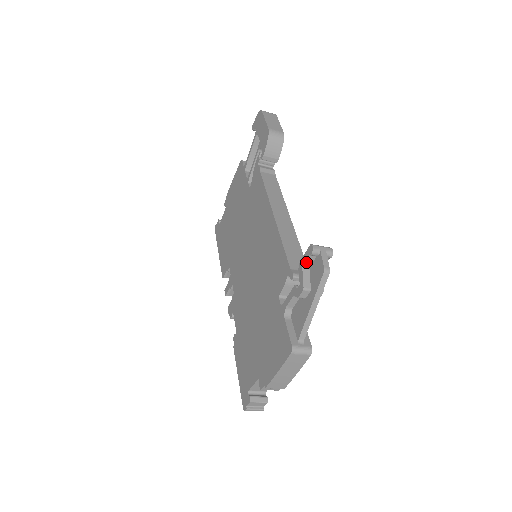
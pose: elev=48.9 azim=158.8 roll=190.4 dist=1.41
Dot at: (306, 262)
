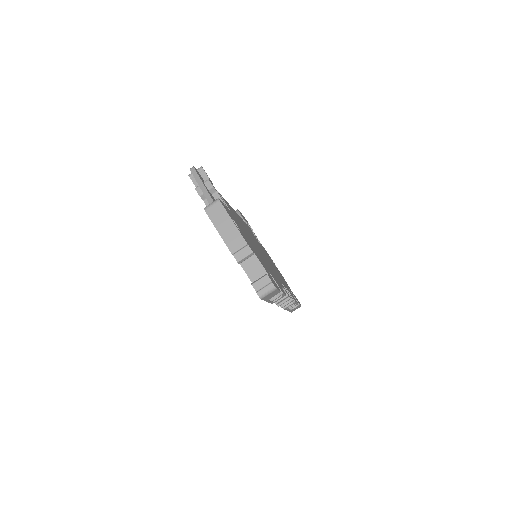
Dot at: (195, 184)
